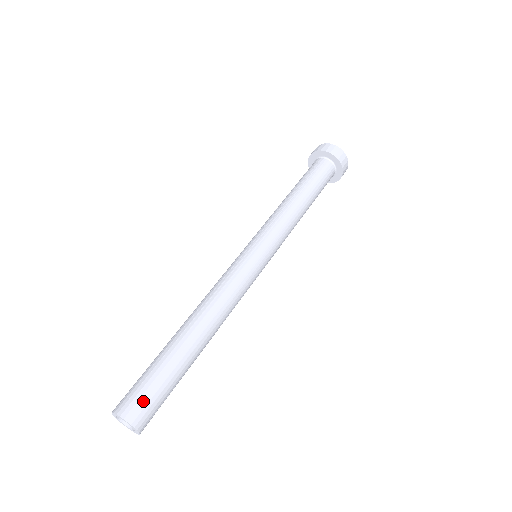
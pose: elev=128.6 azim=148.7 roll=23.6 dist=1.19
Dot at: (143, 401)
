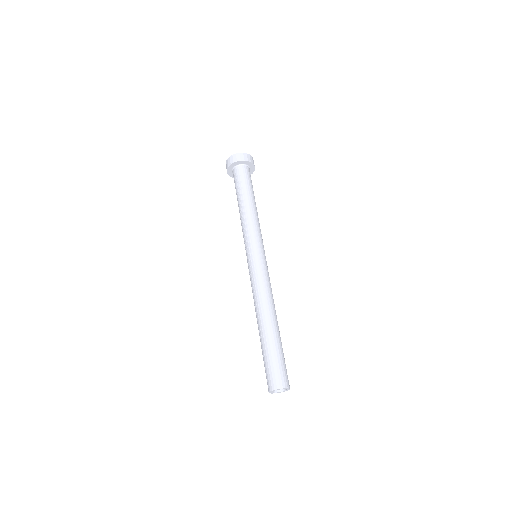
Dot at: (277, 374)
